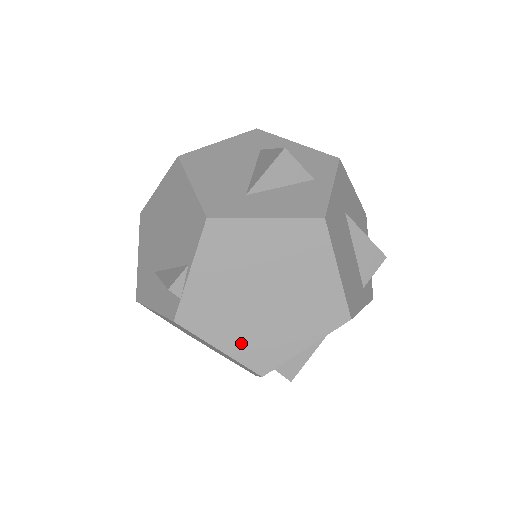
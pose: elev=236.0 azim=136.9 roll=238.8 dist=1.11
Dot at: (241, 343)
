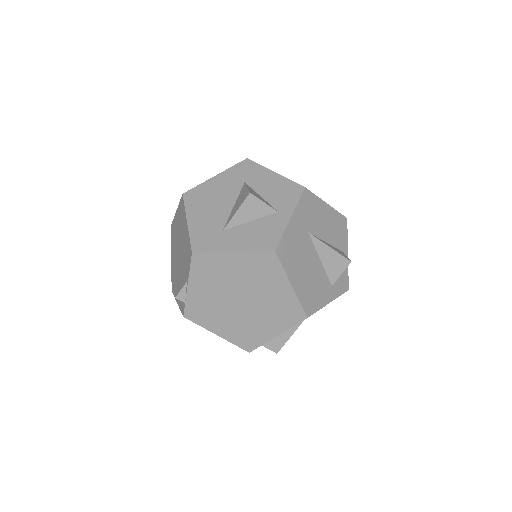
Dot at: (231, 331)
